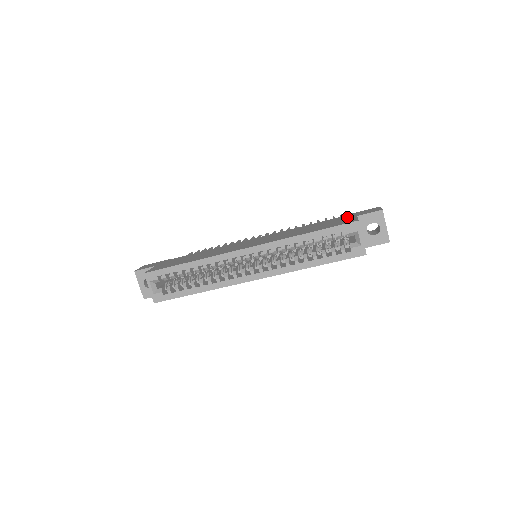
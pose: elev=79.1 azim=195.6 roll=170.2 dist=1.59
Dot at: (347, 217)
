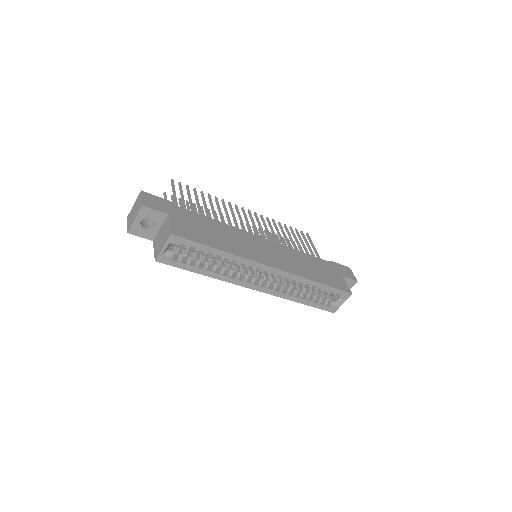
Dot at: (336, 271)
